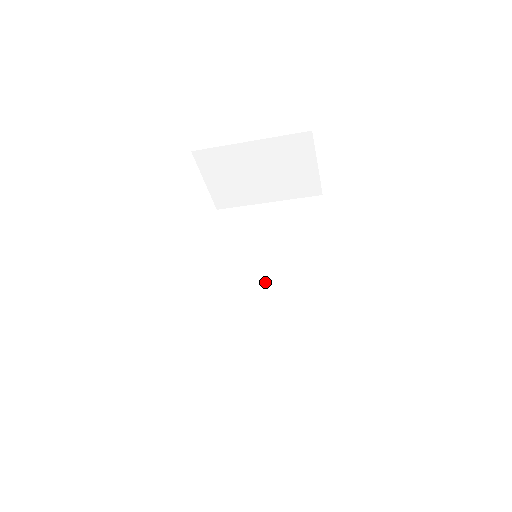
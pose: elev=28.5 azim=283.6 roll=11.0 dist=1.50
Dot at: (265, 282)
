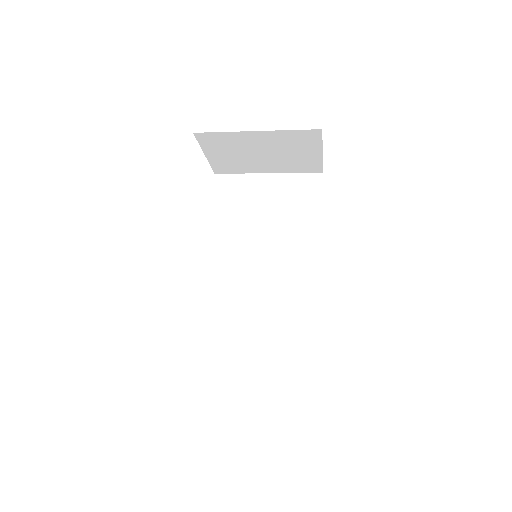
Dot at: (261, 266)
